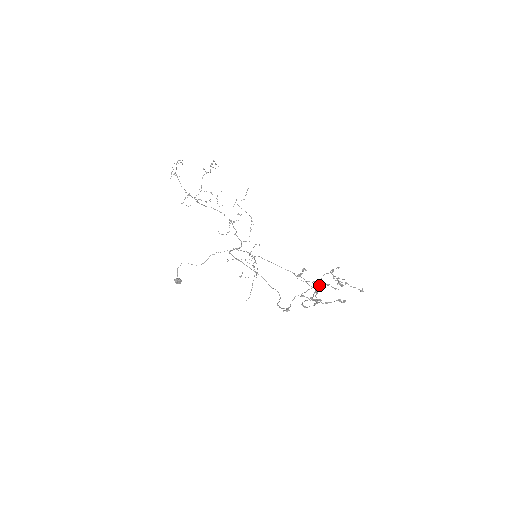
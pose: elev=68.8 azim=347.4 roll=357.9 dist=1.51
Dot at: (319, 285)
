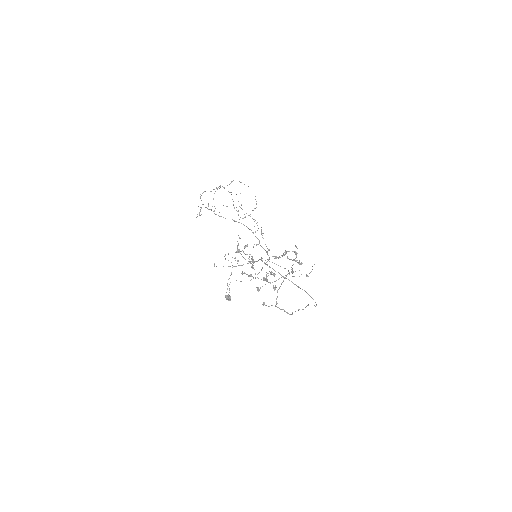
Dot at: (253, 259)
